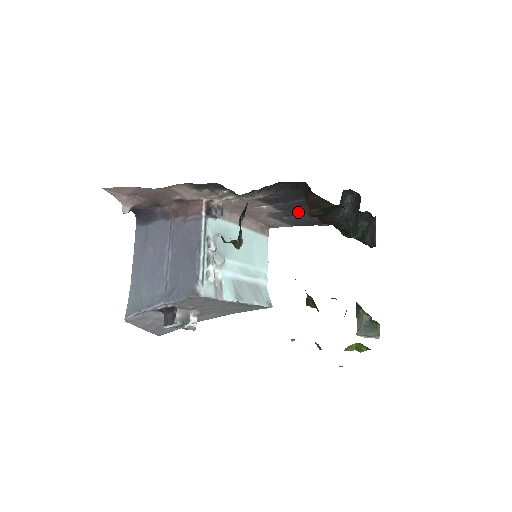
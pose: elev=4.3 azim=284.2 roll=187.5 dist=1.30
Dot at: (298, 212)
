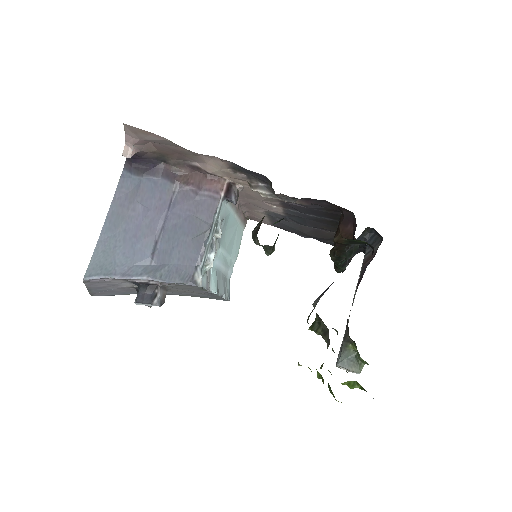
Dot at: (299, 222)
